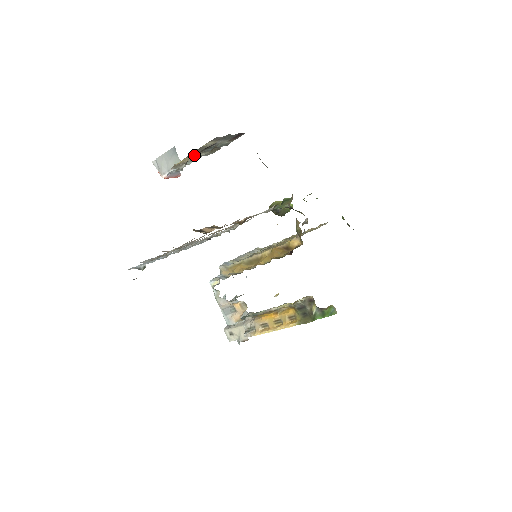
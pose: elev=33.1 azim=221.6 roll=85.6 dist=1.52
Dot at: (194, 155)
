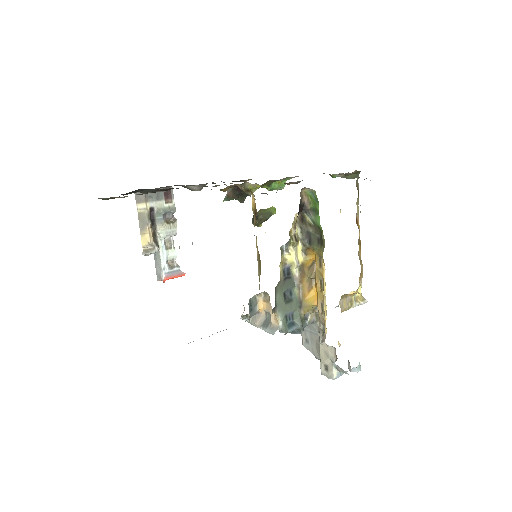
Dot at: (148, 230)
